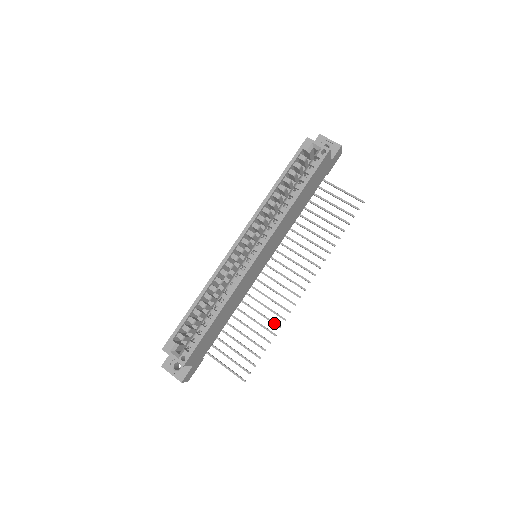
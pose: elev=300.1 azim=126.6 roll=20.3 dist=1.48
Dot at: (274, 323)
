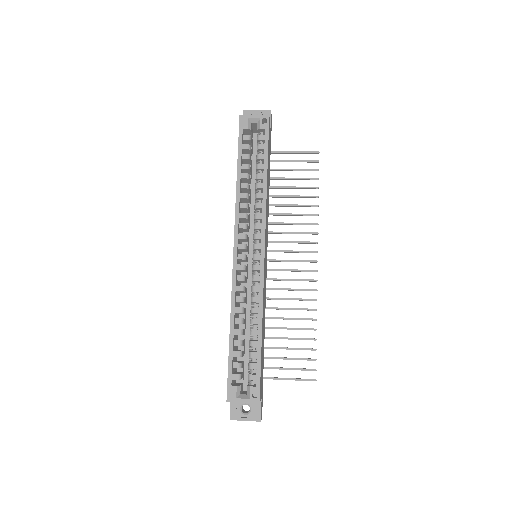
Dot at: (308, 309)
